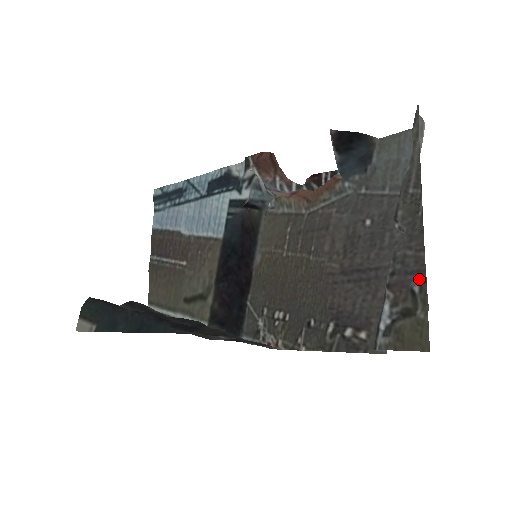
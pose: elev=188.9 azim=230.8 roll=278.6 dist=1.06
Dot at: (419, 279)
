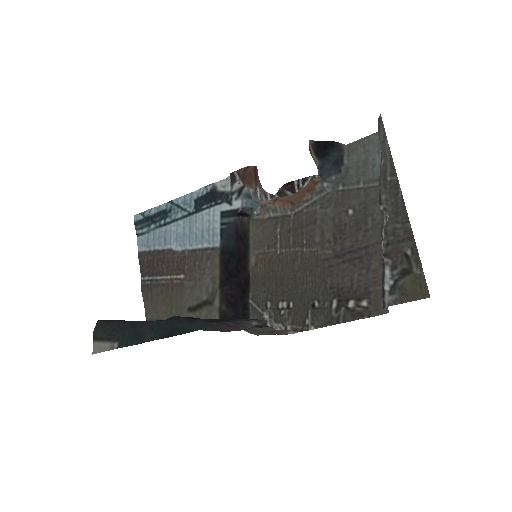
Dot at: (410, 244)
